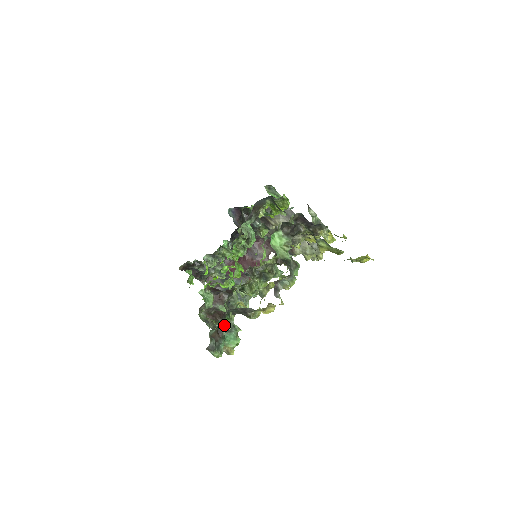
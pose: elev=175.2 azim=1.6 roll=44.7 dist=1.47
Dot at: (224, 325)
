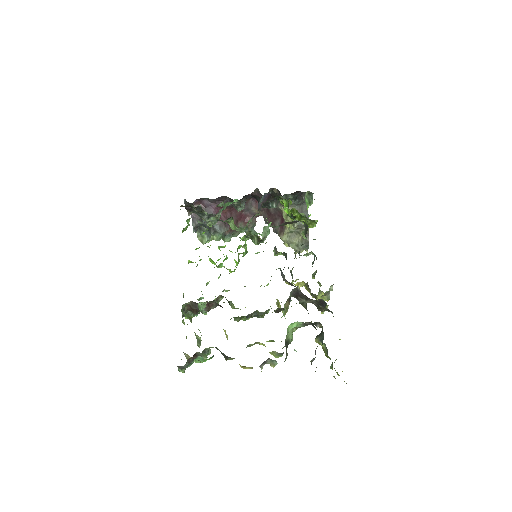
Dot at: (205, 360)
